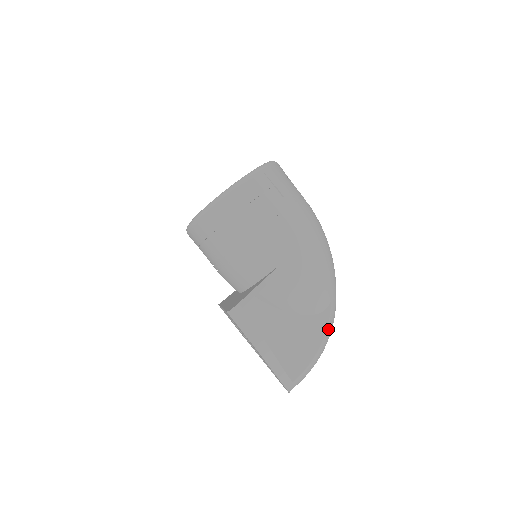
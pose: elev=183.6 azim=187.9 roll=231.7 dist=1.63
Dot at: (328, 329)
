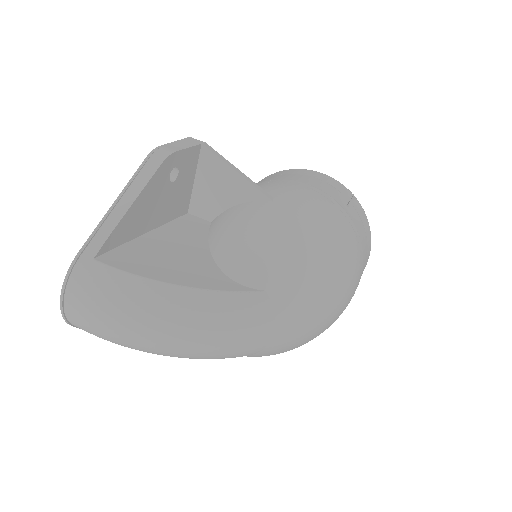
Dot at: (212, 295)
